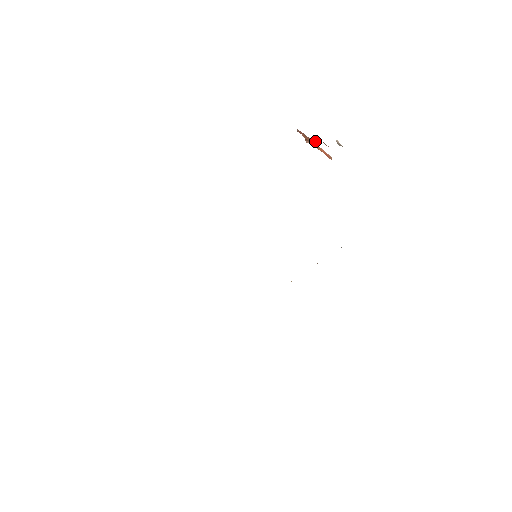
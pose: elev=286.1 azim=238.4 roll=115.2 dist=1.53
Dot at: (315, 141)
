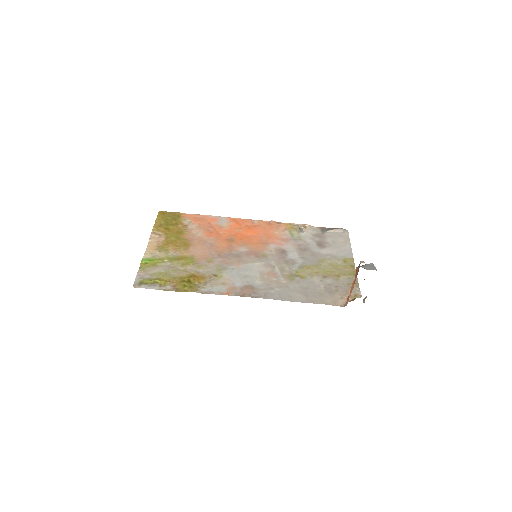
Dot at: occluded
